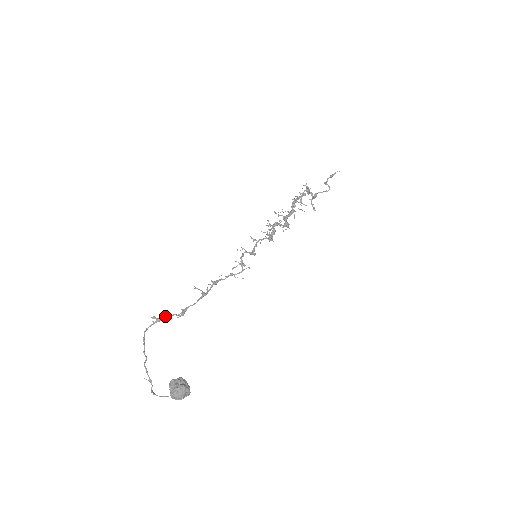
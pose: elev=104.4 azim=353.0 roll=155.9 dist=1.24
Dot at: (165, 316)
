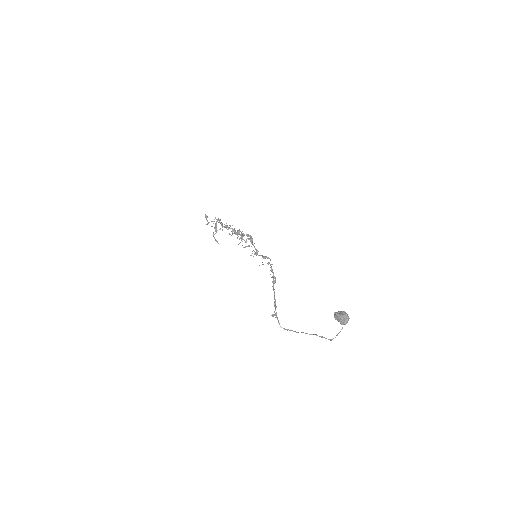
Dot at: (275, 310)
